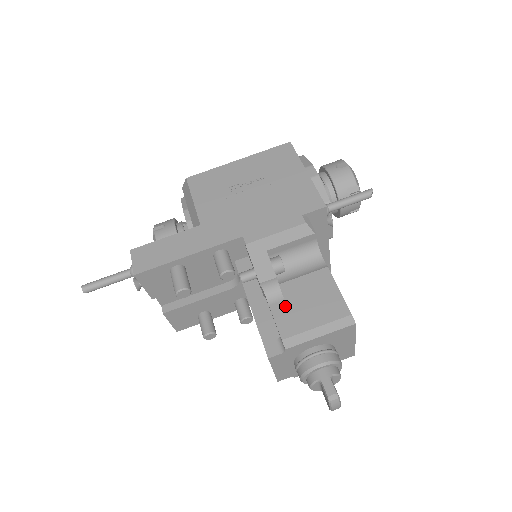
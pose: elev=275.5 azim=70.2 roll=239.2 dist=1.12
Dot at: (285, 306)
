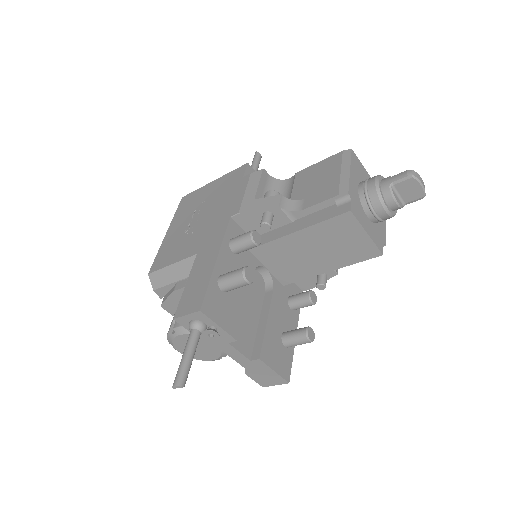
Dot at: (310, 197)
